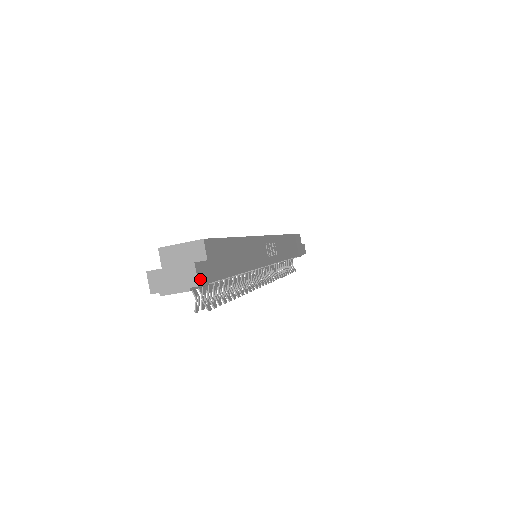
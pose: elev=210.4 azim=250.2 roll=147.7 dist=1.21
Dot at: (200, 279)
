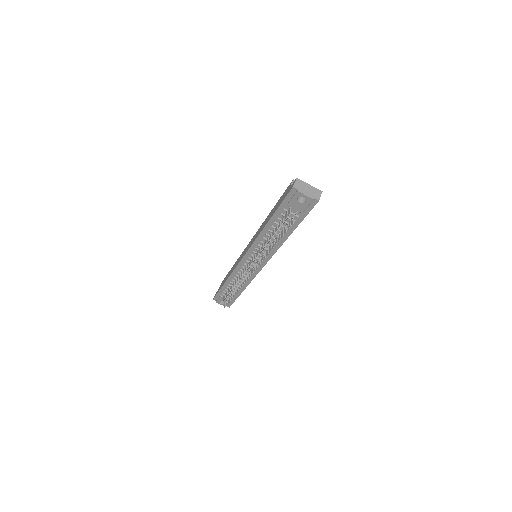
Dot at: (318, 200)
